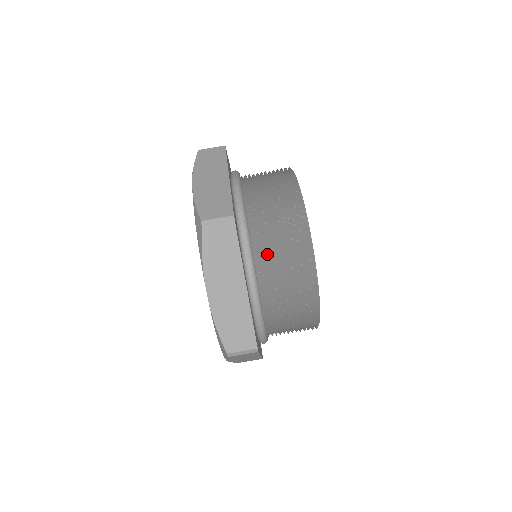
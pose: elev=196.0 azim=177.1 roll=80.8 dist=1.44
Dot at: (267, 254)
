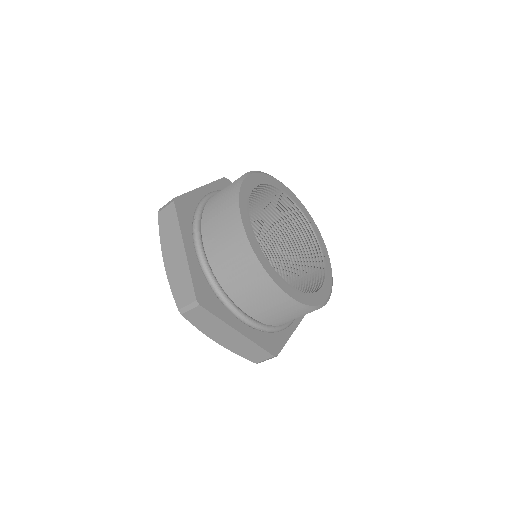
Dot at: (210, 225)
